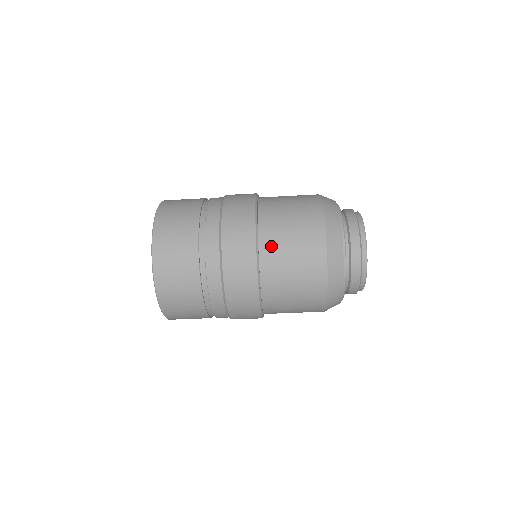
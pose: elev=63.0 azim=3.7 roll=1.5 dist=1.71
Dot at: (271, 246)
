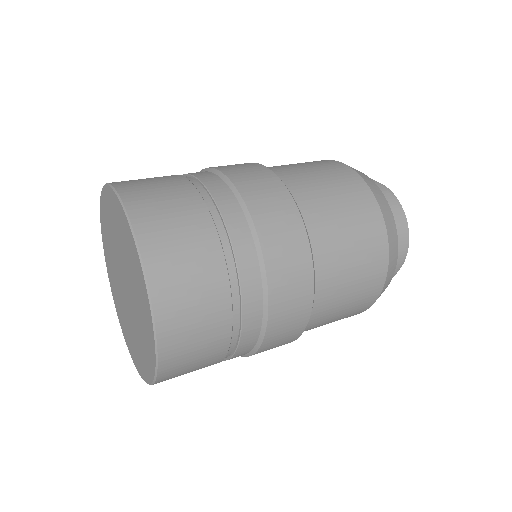
Dot at: (328, 286)
